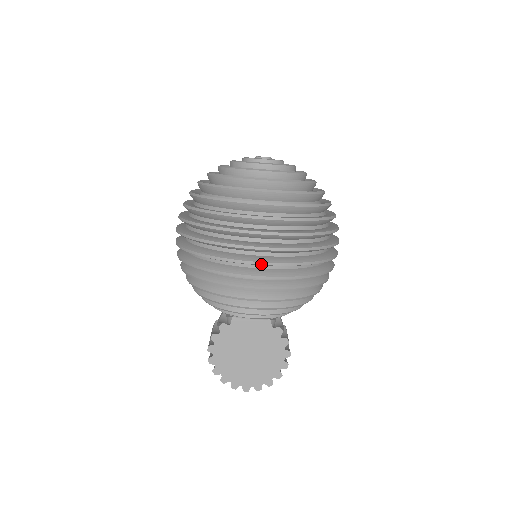
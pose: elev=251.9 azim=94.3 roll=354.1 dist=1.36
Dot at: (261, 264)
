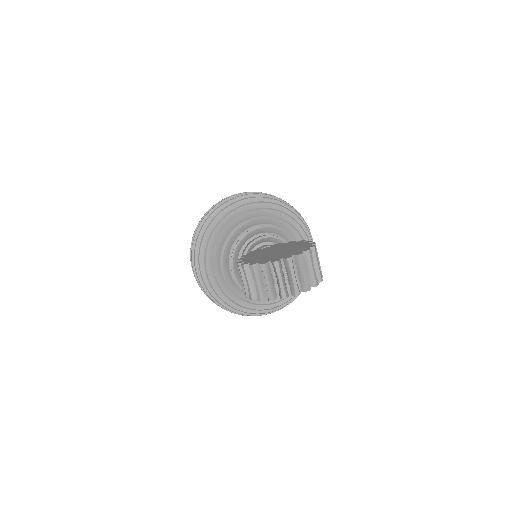
Dot at: (241, 194)
